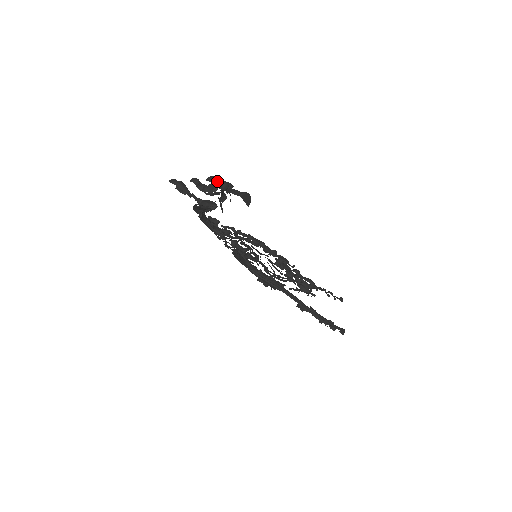
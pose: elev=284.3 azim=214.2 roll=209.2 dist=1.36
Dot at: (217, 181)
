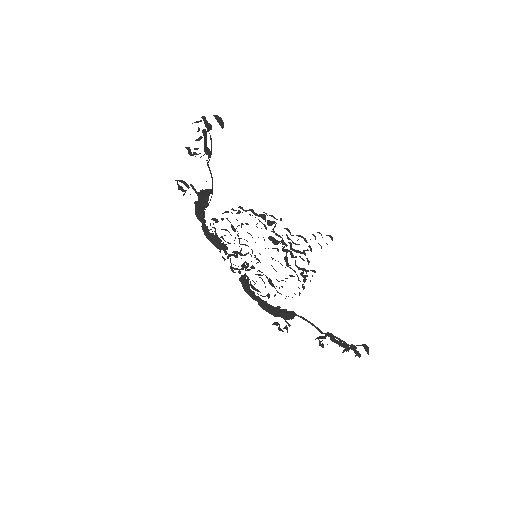
Dot at: (198, 122)
